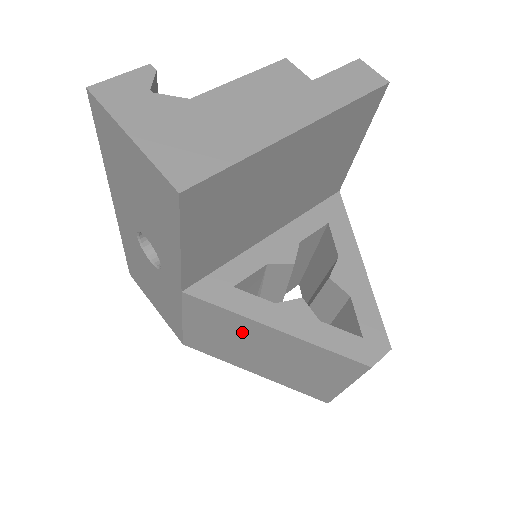
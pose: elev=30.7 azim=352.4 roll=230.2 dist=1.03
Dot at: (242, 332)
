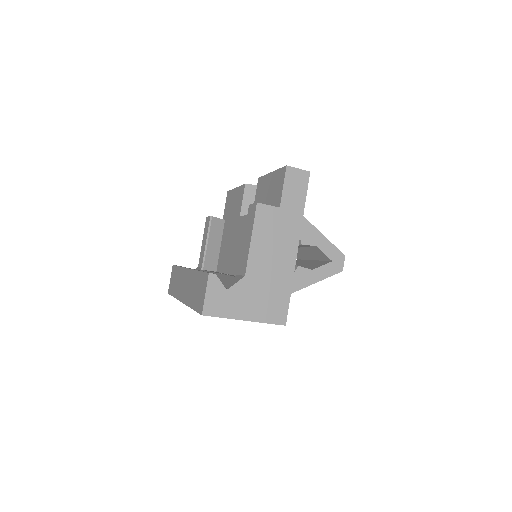
Dot at: occluded
